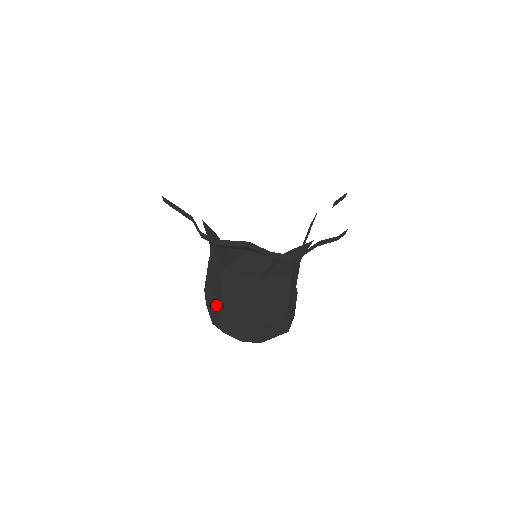
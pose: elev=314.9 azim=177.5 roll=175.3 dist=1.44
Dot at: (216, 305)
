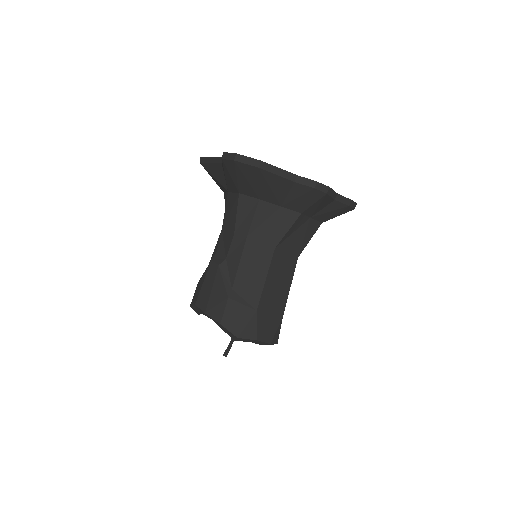
Dot at: (250, 305)
